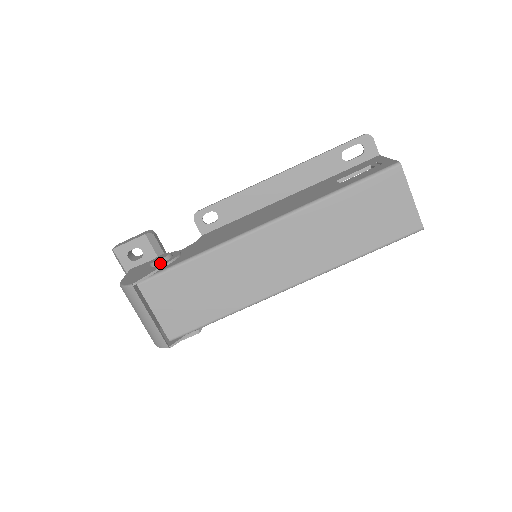
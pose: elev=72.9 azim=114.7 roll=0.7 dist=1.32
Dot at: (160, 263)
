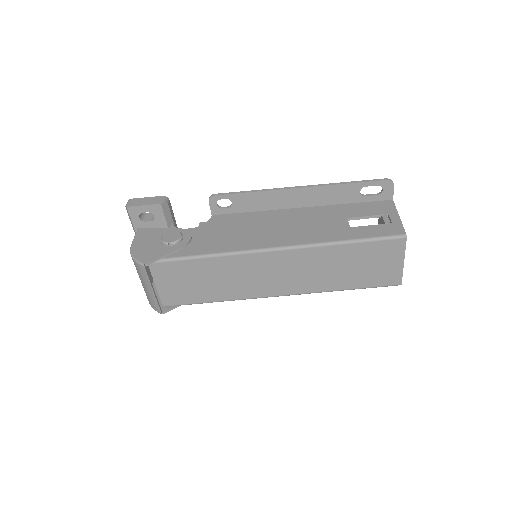
Dot at: (171, 245)
